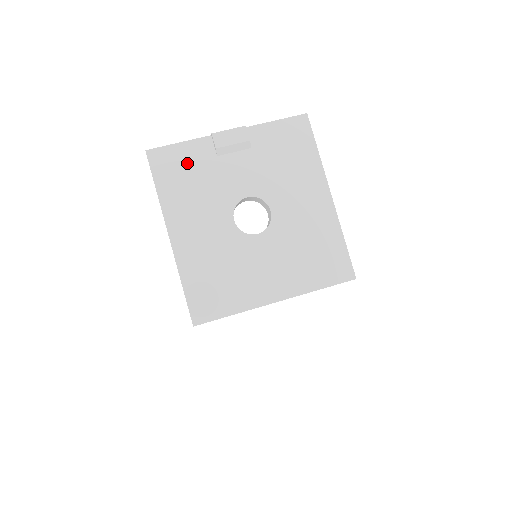
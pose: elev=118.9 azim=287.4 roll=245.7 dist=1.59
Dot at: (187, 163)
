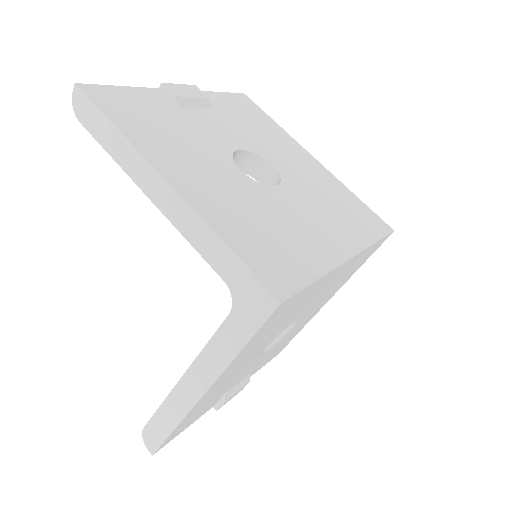
Dot at: (144, 107)
